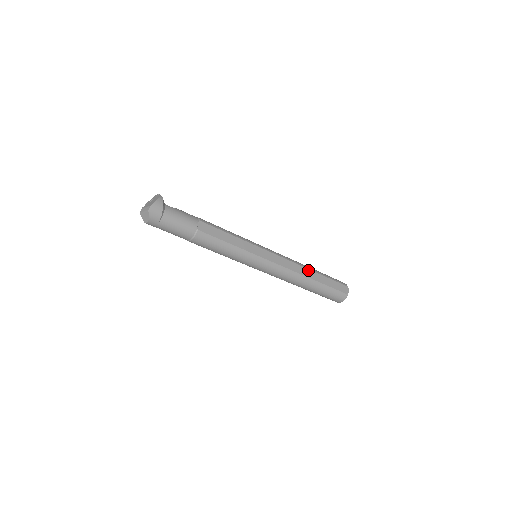
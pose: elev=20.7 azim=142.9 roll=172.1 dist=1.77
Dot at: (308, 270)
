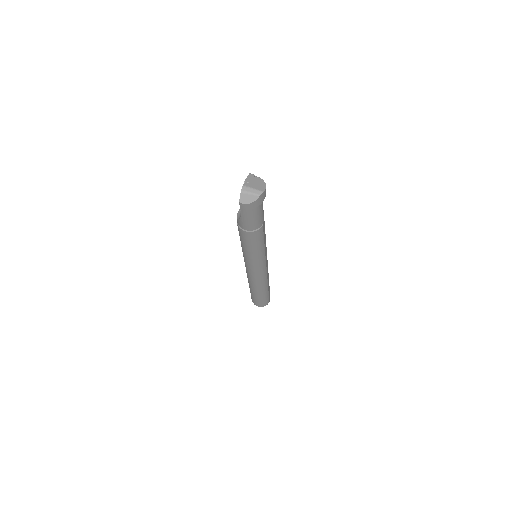
Dot at: (268, 277)
